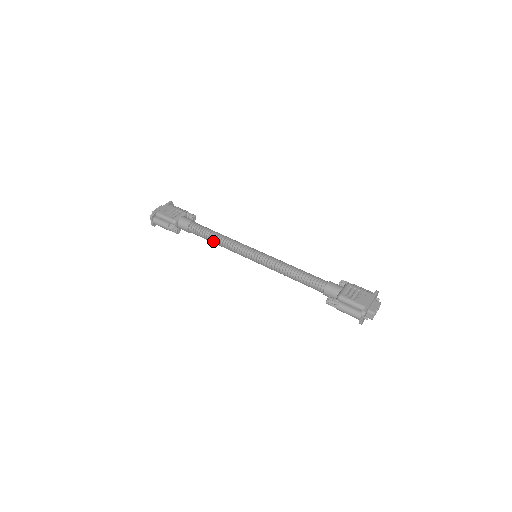
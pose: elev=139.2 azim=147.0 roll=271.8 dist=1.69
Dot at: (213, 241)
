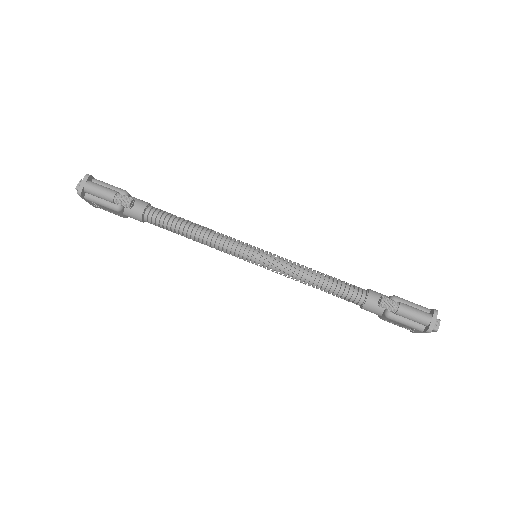
Dot at: (187, 230)
